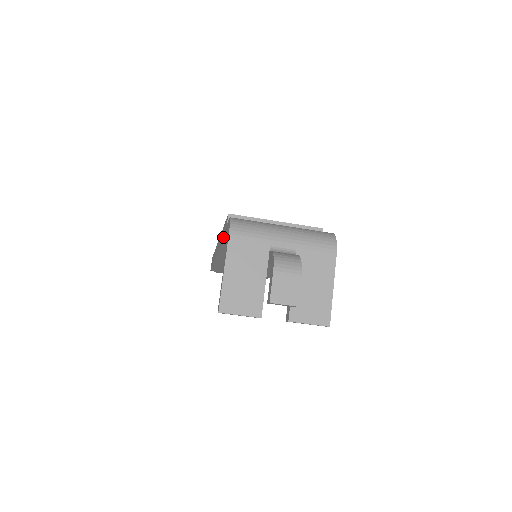
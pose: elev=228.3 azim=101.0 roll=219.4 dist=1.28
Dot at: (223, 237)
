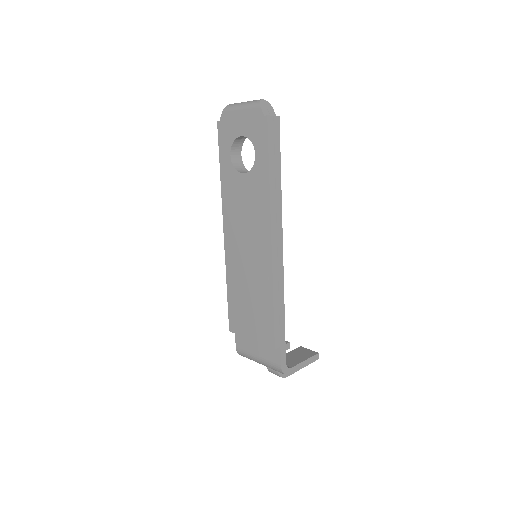
Dot at: occluded
